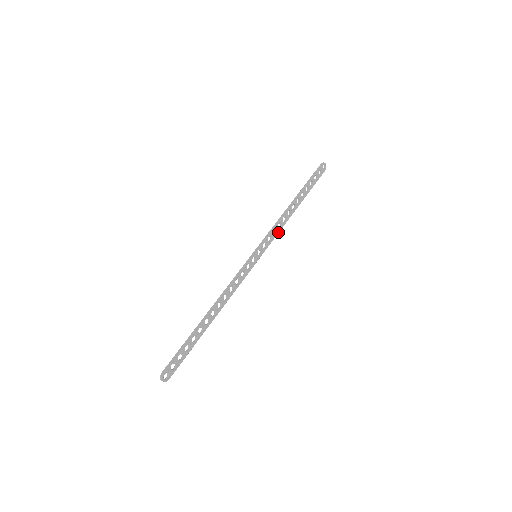
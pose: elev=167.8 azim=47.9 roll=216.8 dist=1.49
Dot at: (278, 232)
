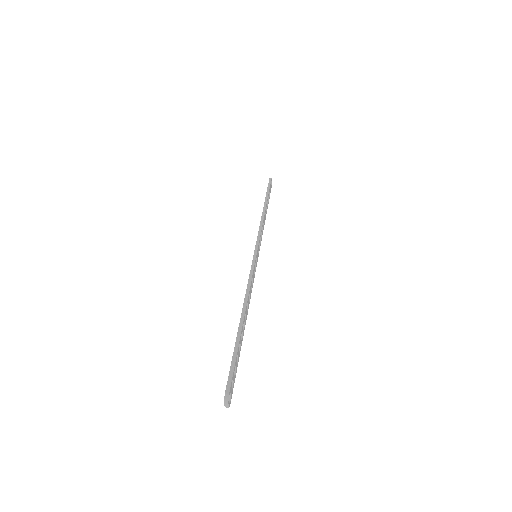
Dot at: occluded
